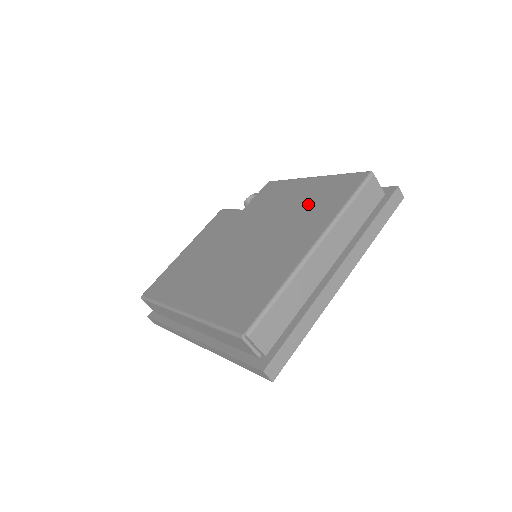
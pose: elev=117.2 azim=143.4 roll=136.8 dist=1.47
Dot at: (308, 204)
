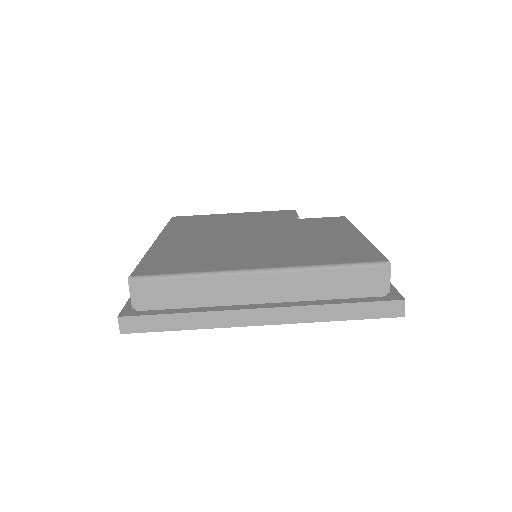
Dot at: (319, 246)
